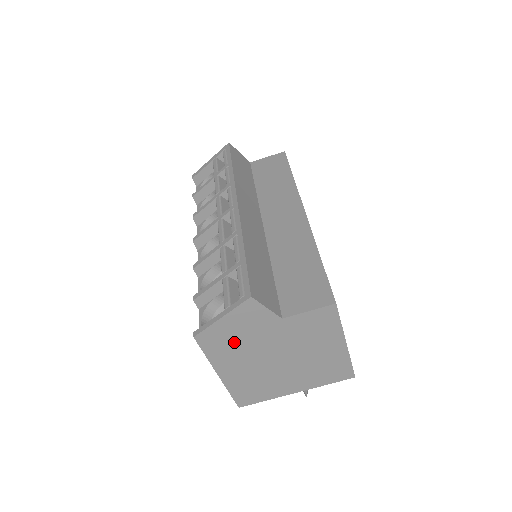
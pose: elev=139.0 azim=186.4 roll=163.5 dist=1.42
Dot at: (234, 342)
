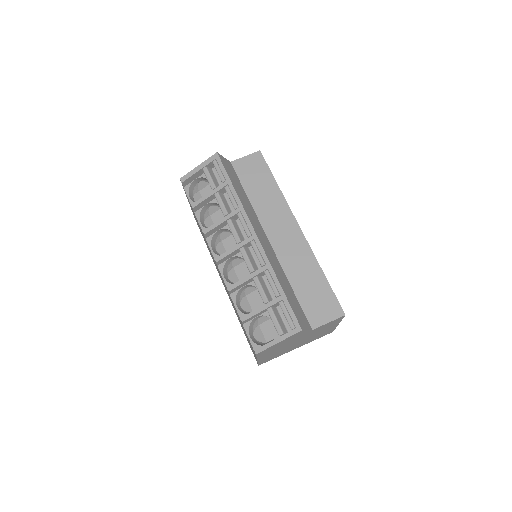
Dot at: (278, 347)
